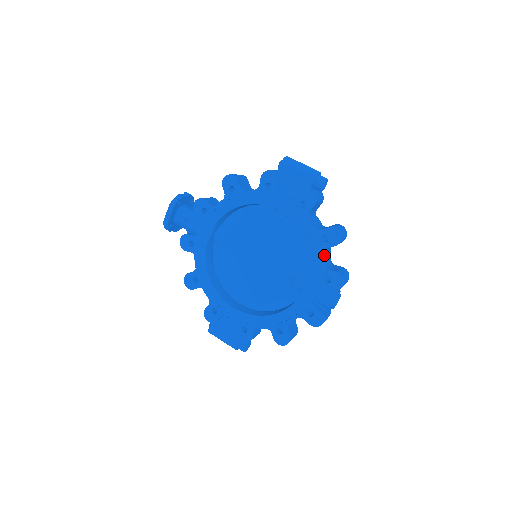
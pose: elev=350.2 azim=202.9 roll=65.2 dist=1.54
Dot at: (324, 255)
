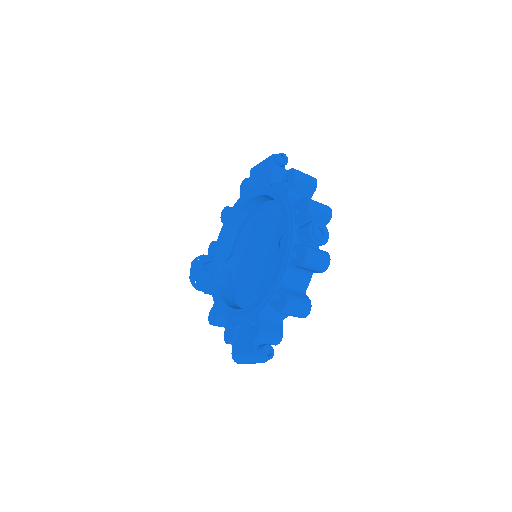
Dot at: (290, 197)
